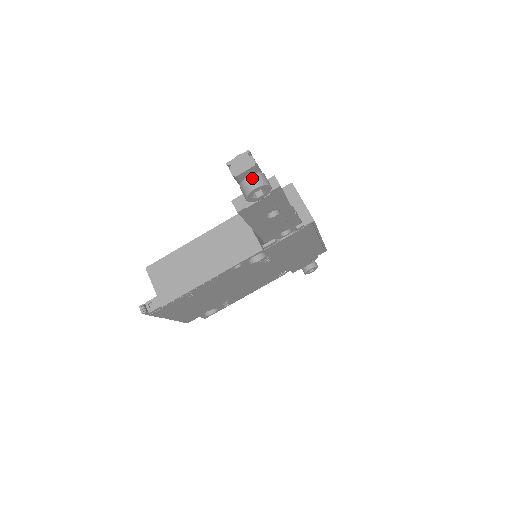
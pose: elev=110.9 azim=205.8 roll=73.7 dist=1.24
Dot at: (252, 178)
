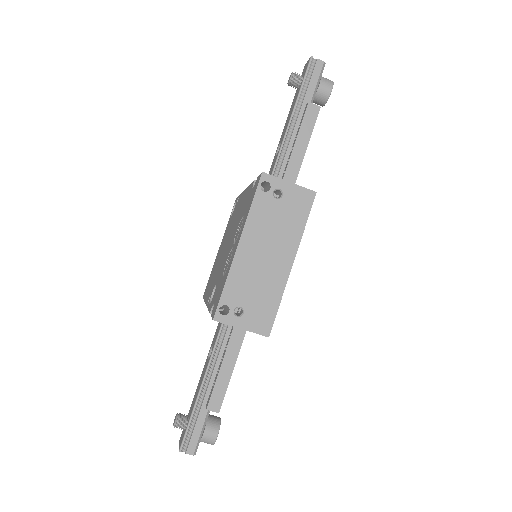
Dot at: occluded
